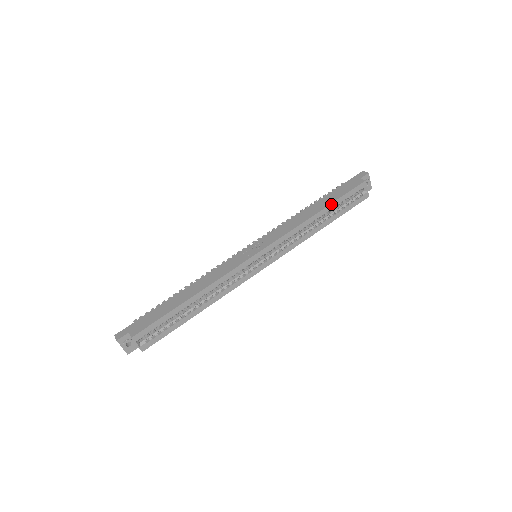
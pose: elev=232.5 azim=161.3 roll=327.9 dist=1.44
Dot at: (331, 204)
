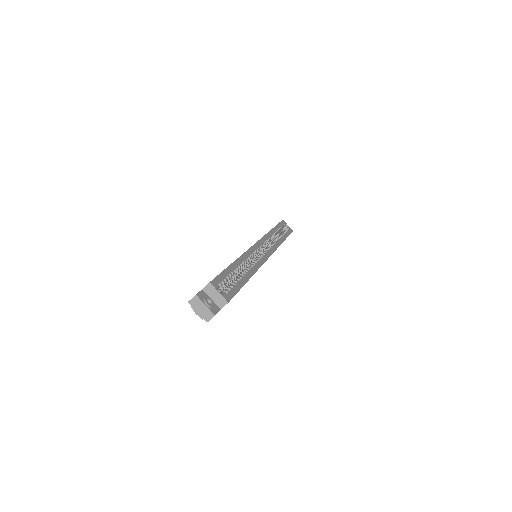
Dot at: (275, 226)
